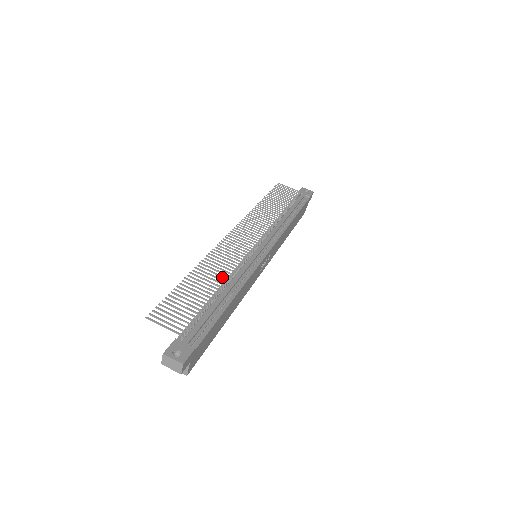
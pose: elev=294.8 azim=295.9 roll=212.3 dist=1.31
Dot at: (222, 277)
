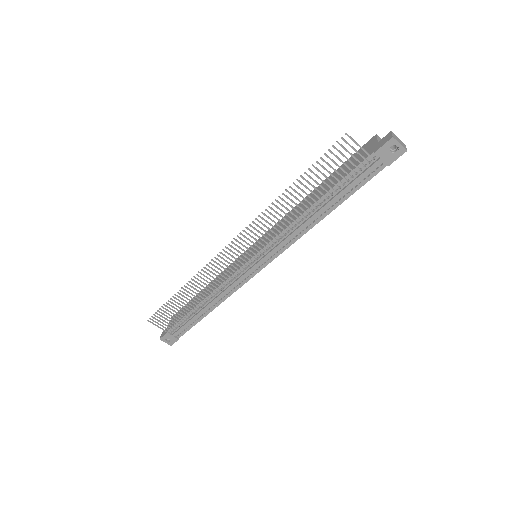
Dot at: occluded
